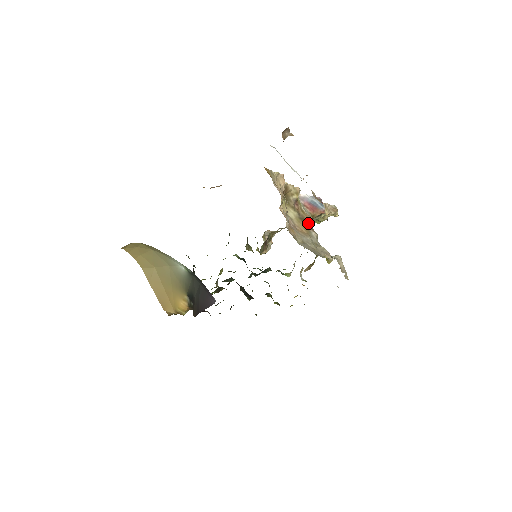
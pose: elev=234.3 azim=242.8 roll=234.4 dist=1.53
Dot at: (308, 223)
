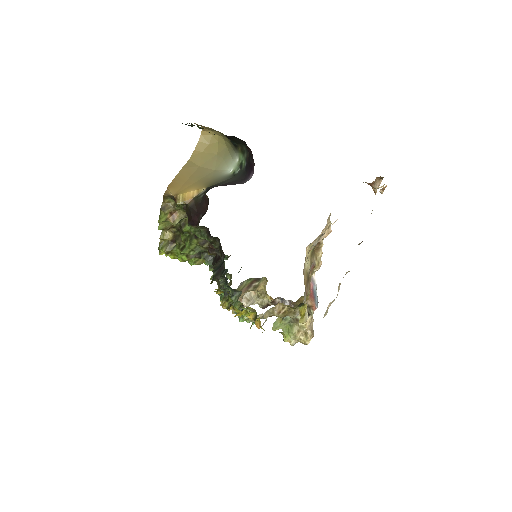
Dot at: (308, 287)
